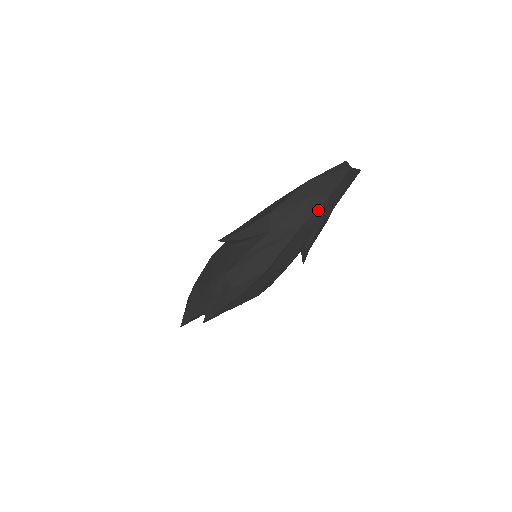
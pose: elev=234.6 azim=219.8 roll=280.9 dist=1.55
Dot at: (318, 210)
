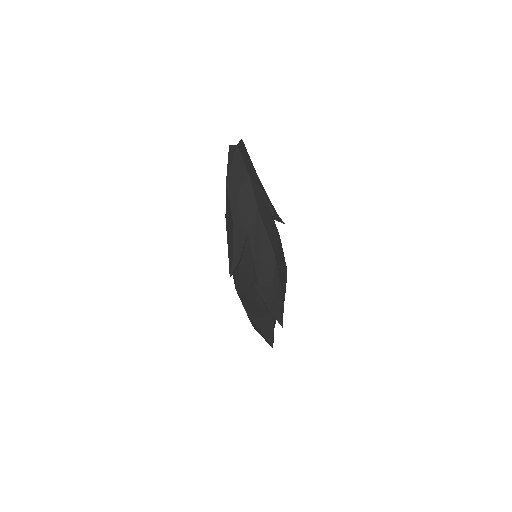
Dot at: (253, 188)
